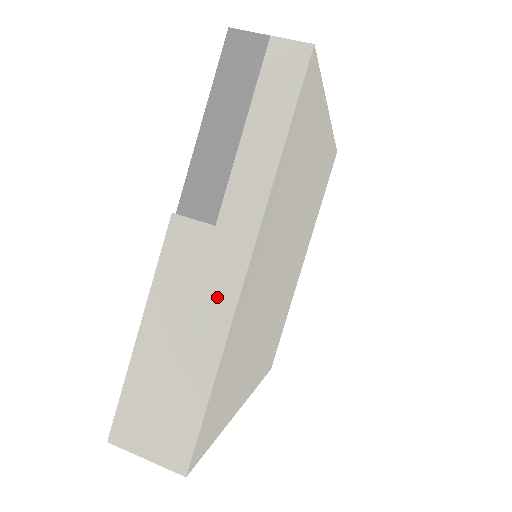
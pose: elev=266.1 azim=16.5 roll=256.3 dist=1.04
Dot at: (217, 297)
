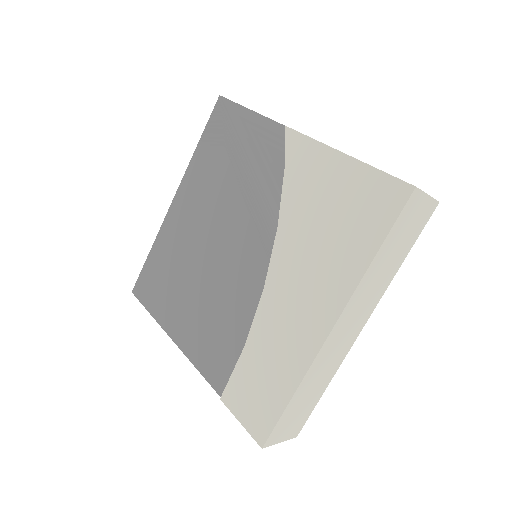
Dot at: occluded
